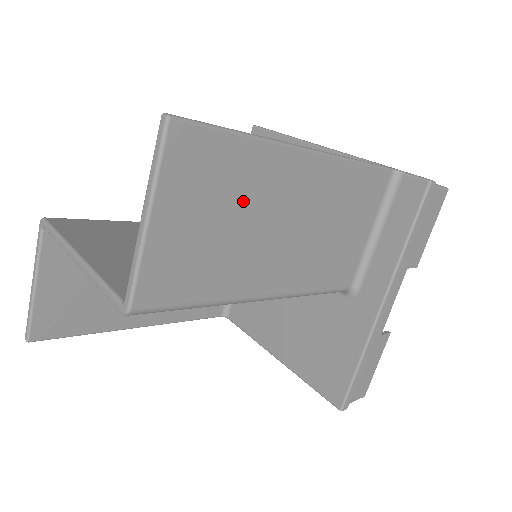
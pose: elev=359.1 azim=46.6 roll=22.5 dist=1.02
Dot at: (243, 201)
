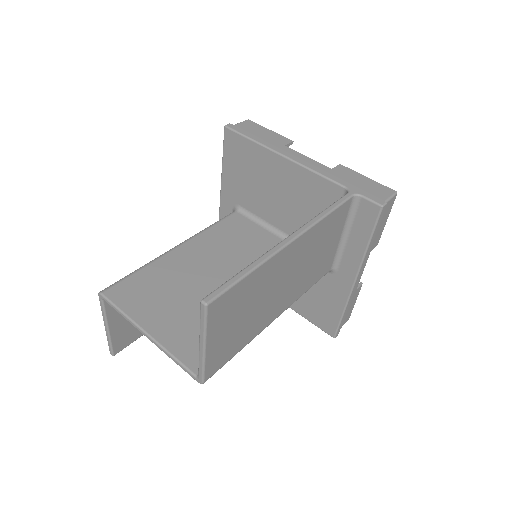
Dot at: (255, 297)
